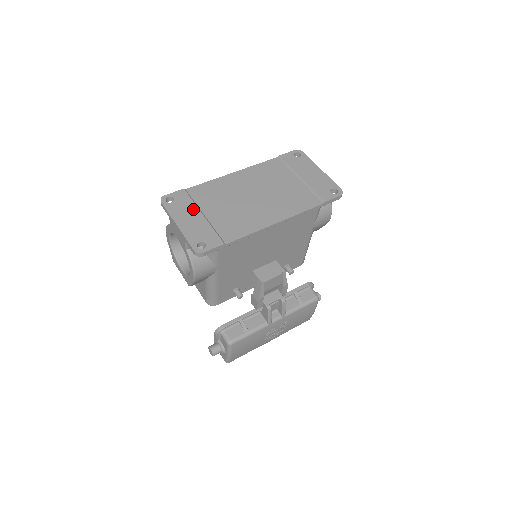
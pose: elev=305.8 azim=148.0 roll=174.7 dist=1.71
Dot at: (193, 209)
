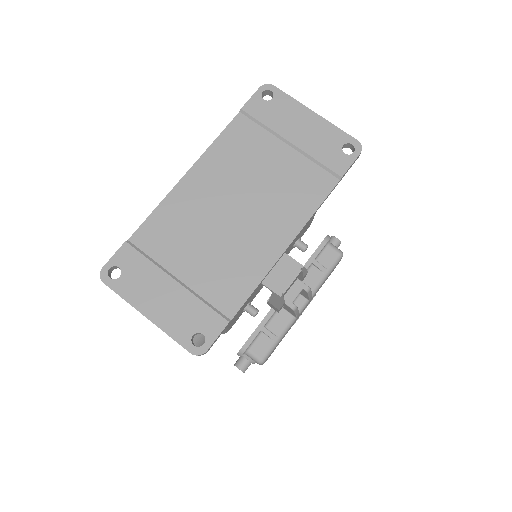
Dot at: (156, 276)
